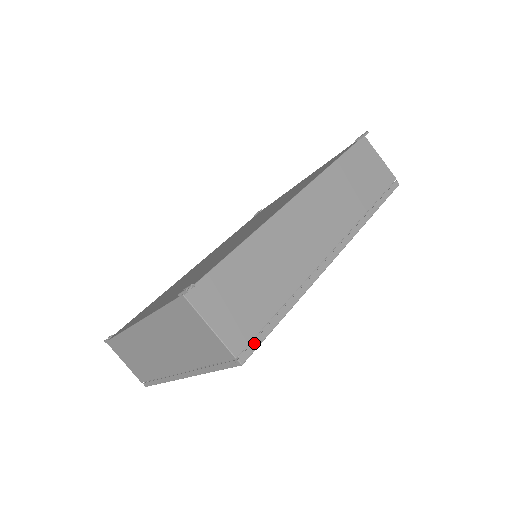
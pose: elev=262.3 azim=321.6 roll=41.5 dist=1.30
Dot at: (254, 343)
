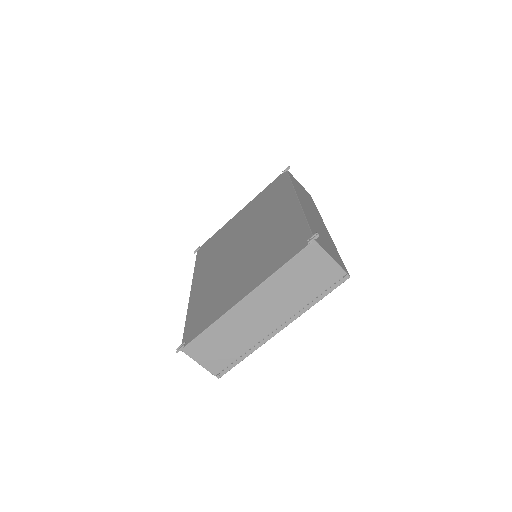
Dot at: (344, 267)
